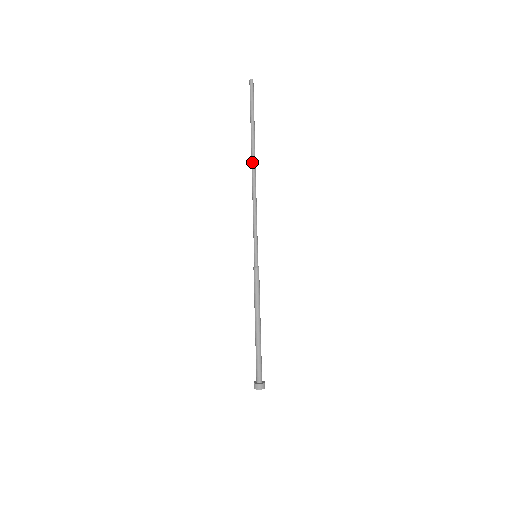
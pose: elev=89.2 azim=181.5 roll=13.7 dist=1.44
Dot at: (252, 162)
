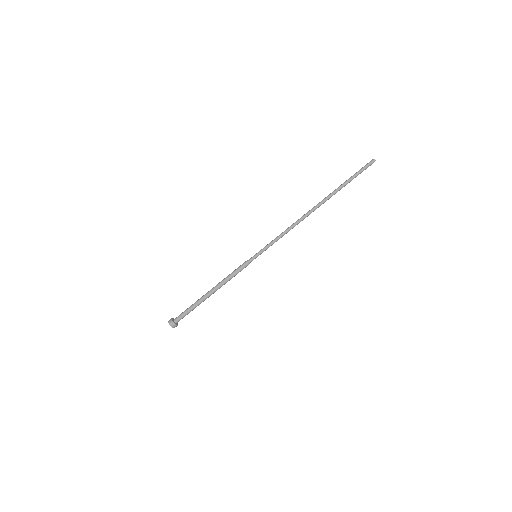
Dot at: (319, 206)
